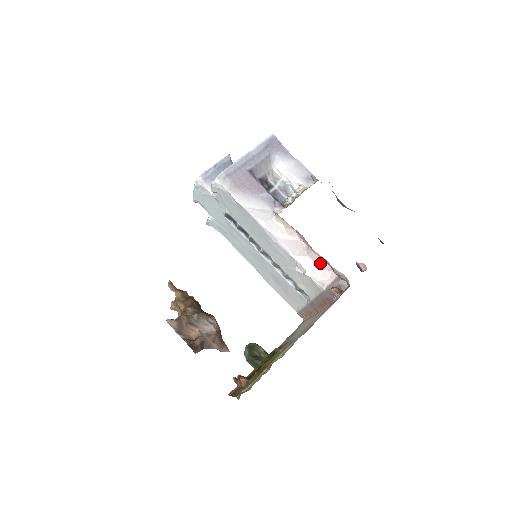
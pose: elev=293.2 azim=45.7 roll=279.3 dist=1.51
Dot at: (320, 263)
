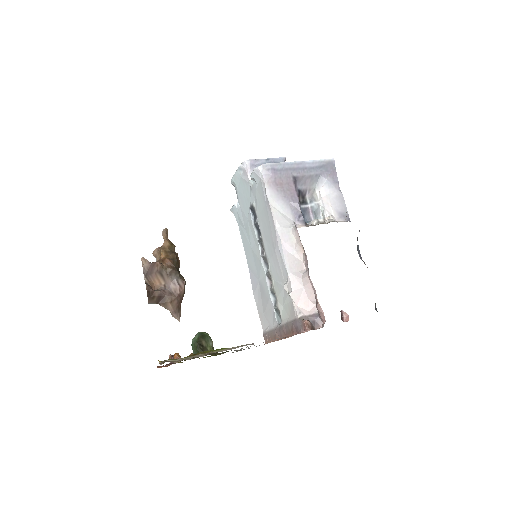
Dot at: (309, 291)
